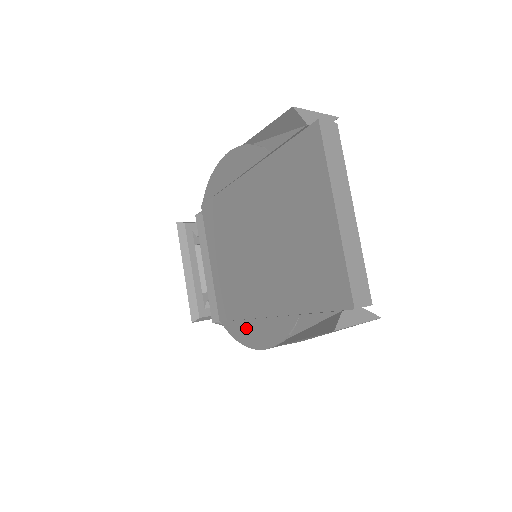
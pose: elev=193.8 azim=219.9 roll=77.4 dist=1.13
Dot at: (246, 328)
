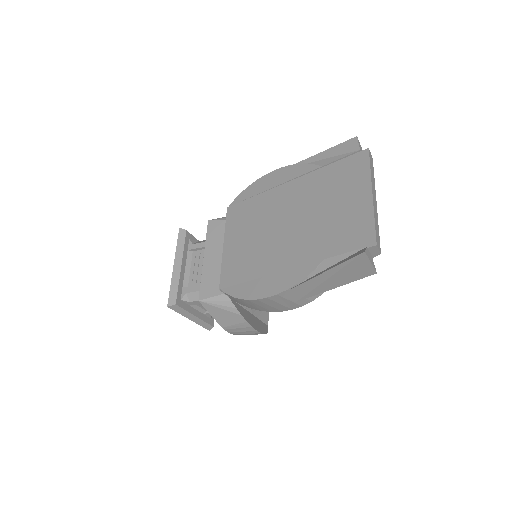
Dot at: (256, 285)
